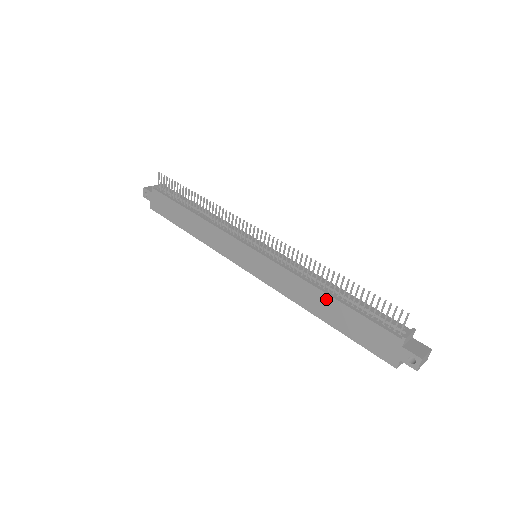
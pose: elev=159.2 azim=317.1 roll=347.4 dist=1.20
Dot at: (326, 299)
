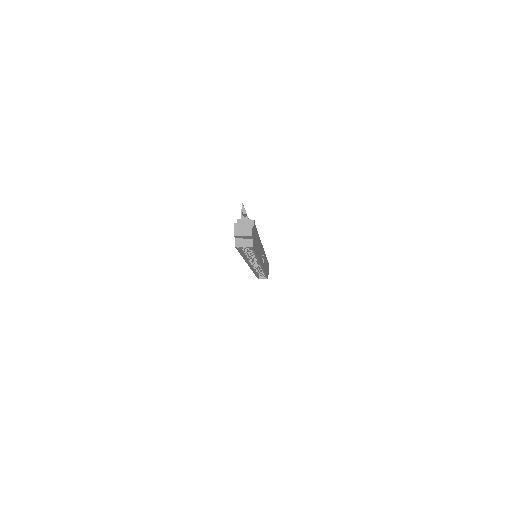
Dot at: occluded
